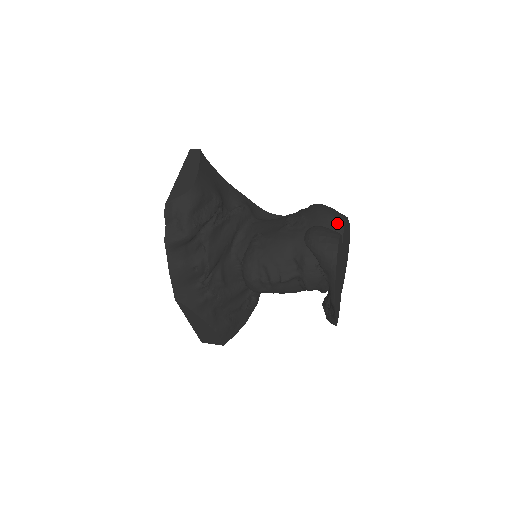
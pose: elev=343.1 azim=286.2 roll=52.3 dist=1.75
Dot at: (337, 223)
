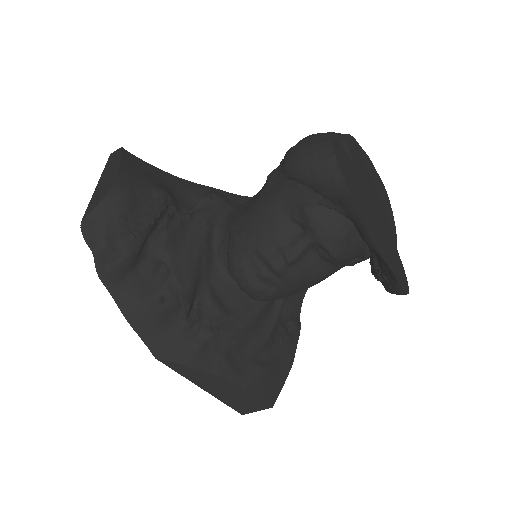
Dot at: occluded
